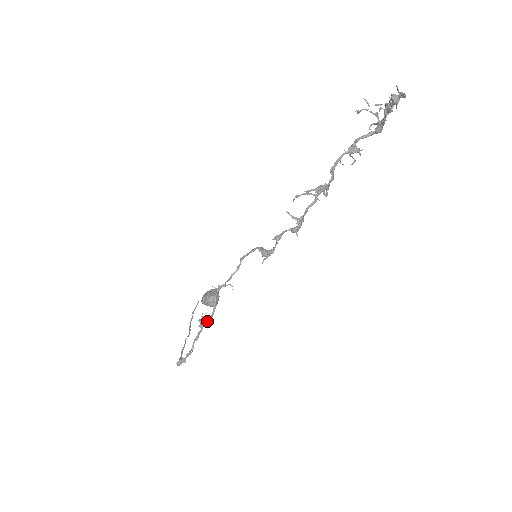
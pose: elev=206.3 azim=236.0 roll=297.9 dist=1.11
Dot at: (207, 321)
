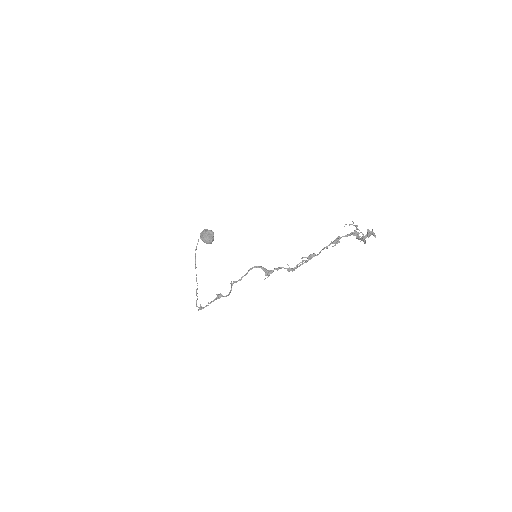
Dot at: occluded
